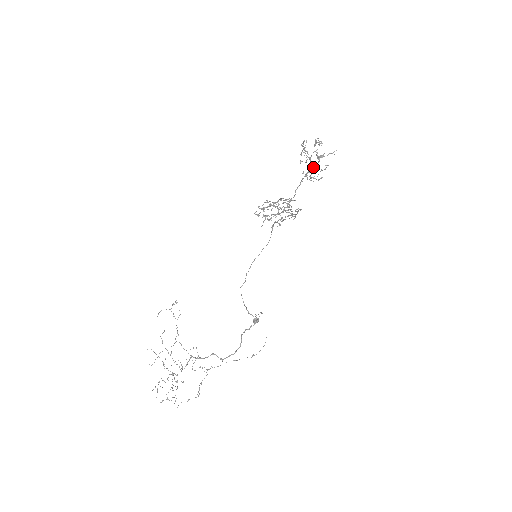
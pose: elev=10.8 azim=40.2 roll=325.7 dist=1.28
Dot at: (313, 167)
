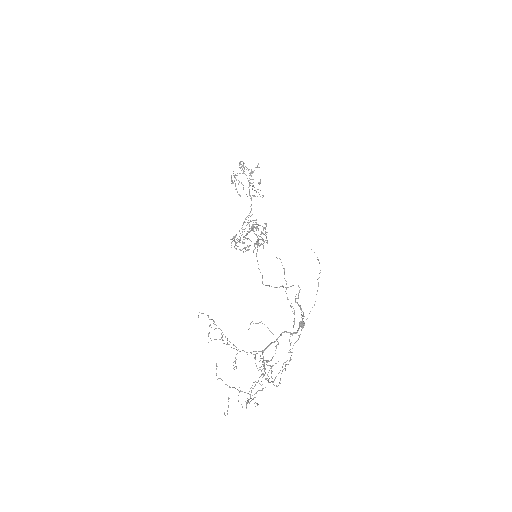
Dot at: (251, 183)
